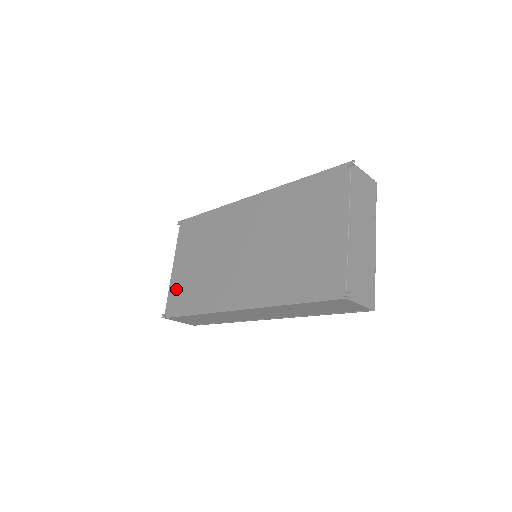
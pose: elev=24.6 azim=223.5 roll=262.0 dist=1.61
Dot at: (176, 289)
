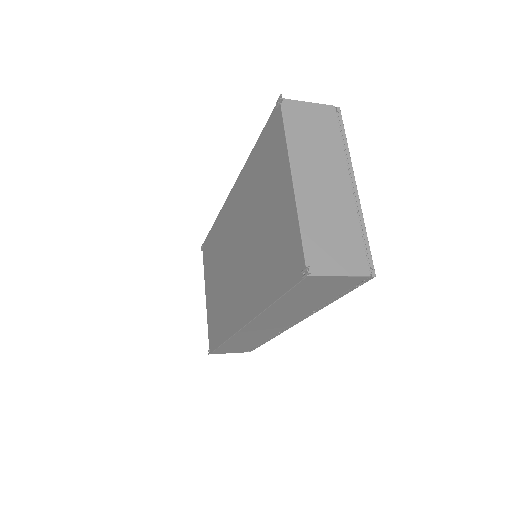
Dot at: (210, 320)
